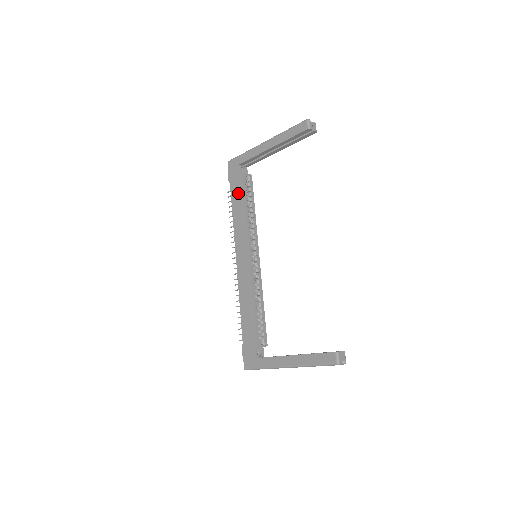
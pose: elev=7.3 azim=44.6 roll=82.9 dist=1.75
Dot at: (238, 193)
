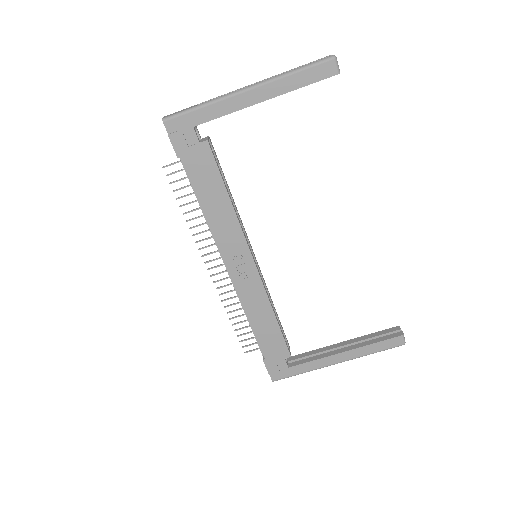
Dot at: (206, 175)
